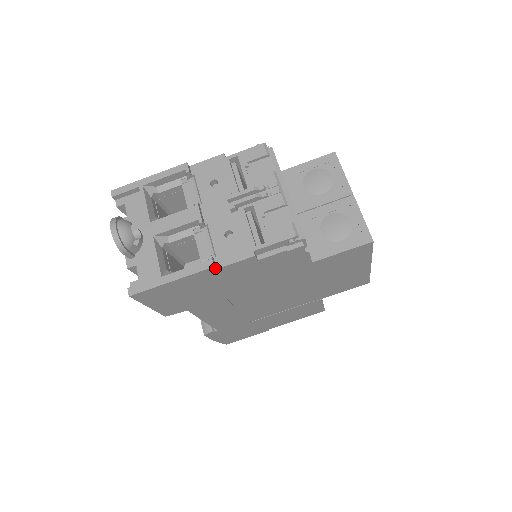
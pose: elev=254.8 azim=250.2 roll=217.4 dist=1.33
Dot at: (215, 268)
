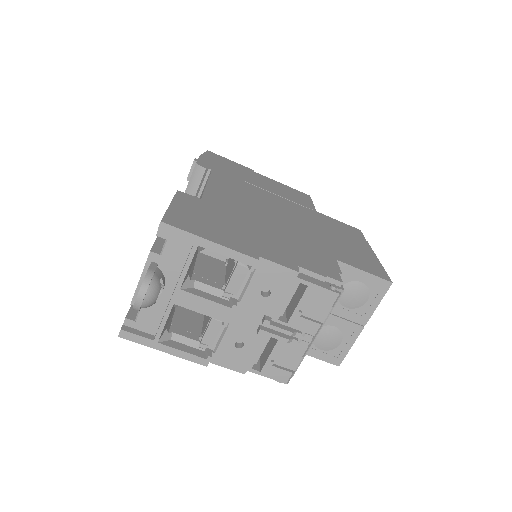
Dot at: (207, 363)
